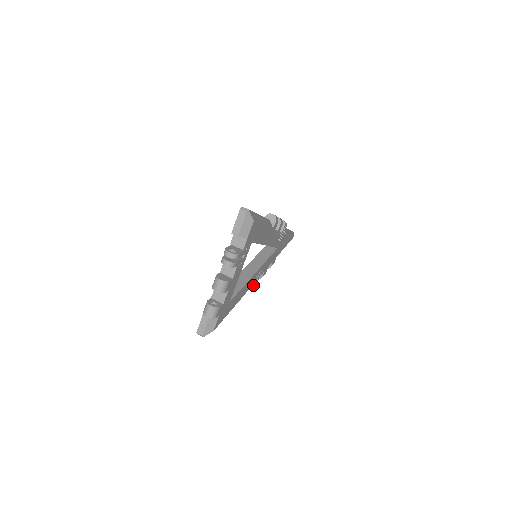
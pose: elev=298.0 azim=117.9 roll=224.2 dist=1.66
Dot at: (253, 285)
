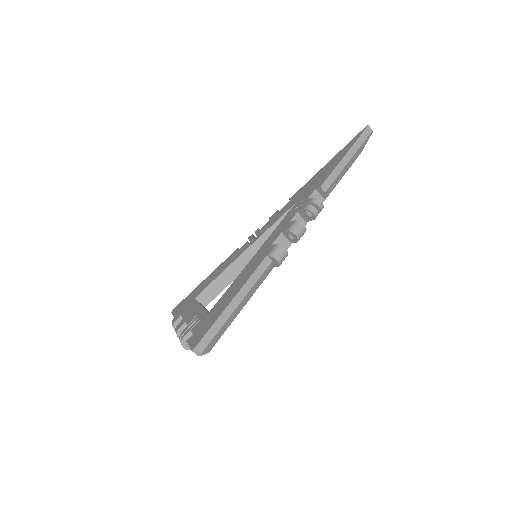
Dot at: occluded
